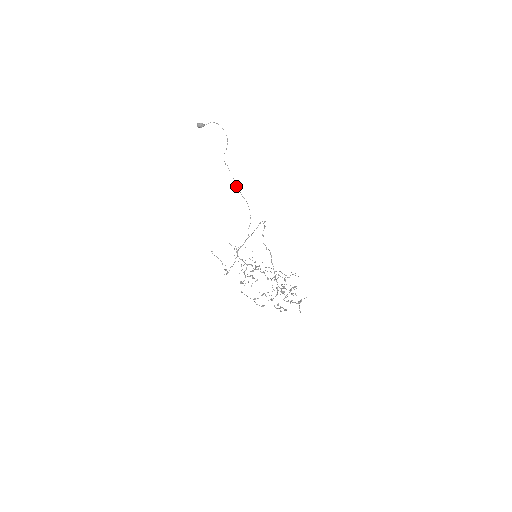
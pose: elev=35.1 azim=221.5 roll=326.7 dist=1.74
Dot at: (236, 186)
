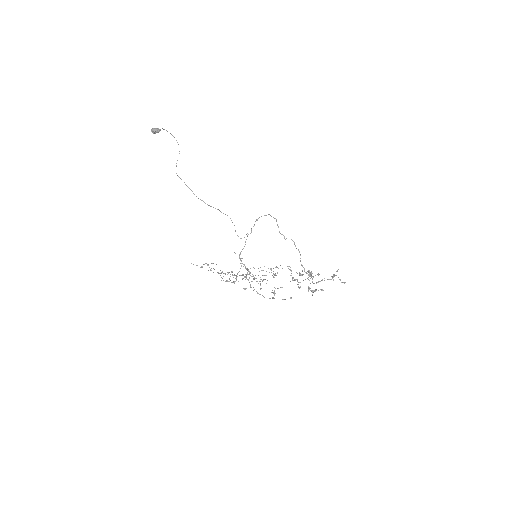
Dot at: (196, 196)
